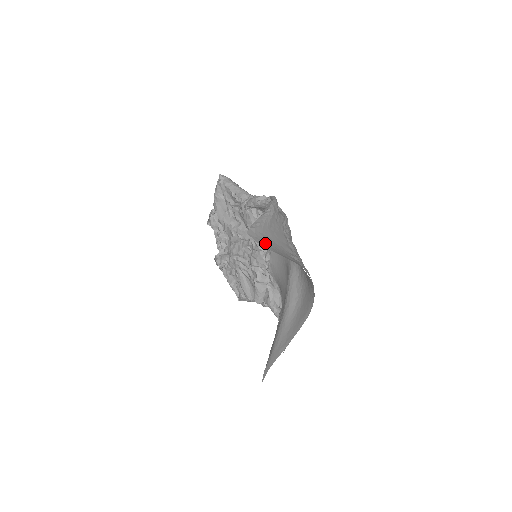
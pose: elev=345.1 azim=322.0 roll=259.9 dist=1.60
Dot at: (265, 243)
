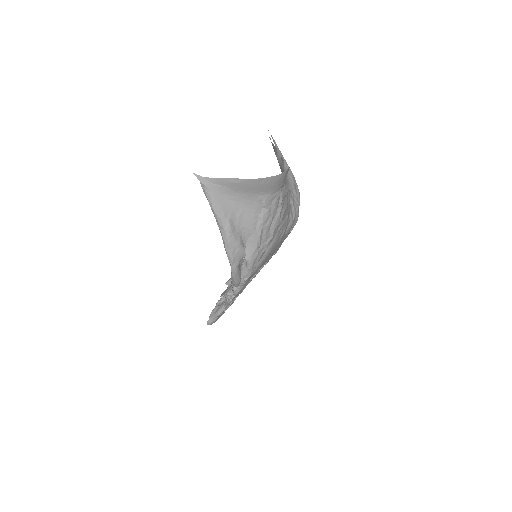
Dot at: occluded
